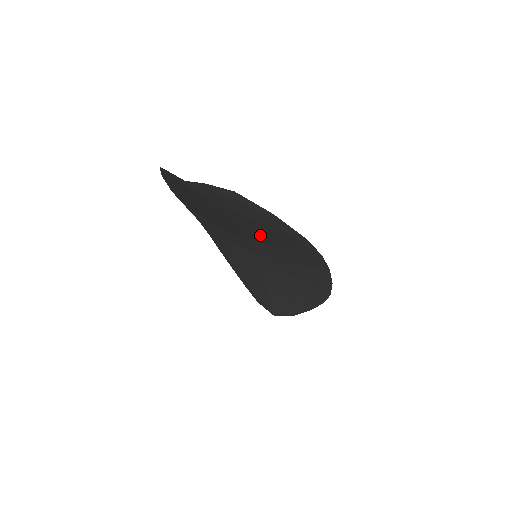
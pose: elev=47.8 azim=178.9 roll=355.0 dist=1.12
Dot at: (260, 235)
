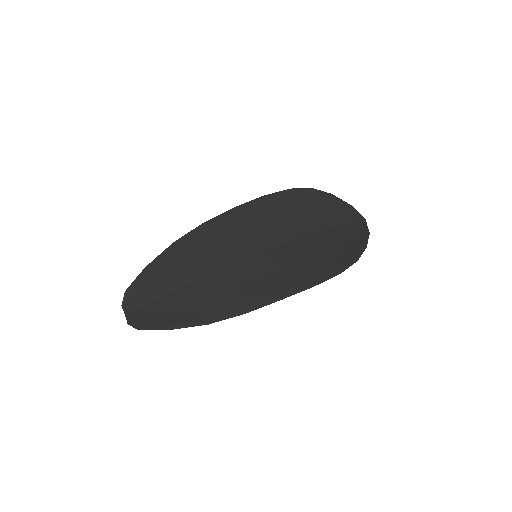
Dot at: (207, 294)
